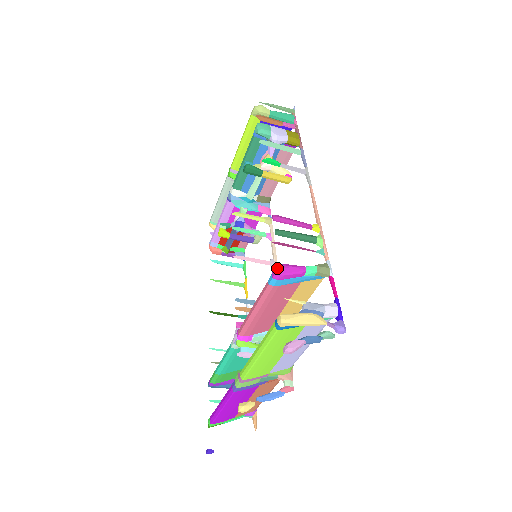
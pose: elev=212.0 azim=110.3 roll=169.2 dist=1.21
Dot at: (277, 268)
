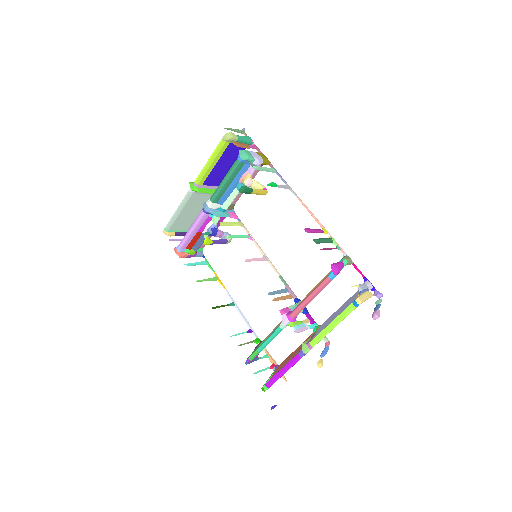
Dot at: (336, 267)
